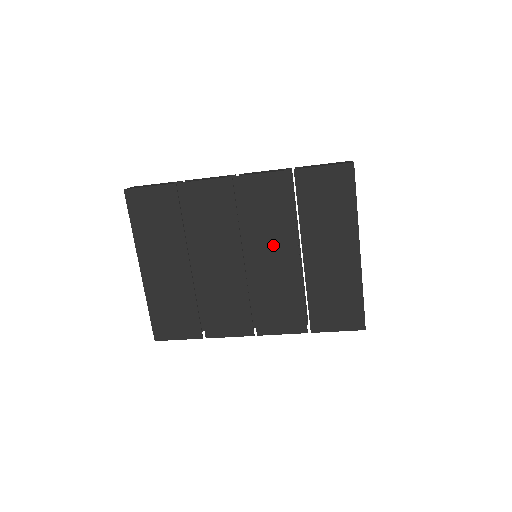
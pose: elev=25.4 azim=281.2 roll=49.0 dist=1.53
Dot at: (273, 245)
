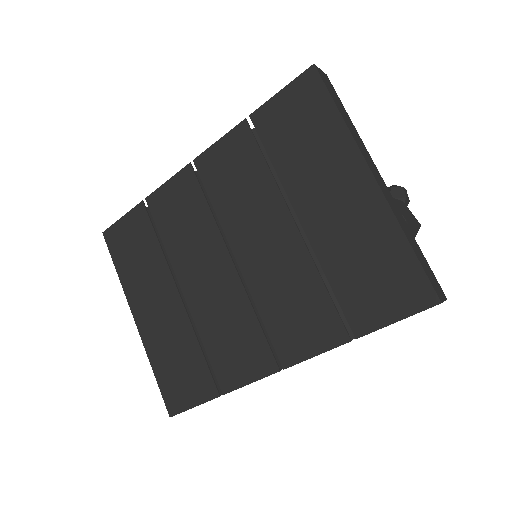
Dot at: (259, 224)
